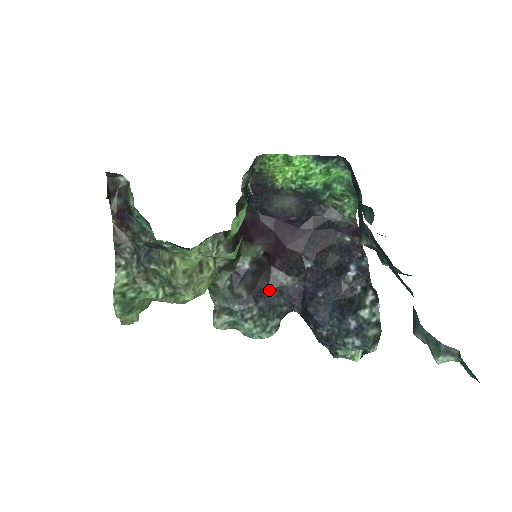
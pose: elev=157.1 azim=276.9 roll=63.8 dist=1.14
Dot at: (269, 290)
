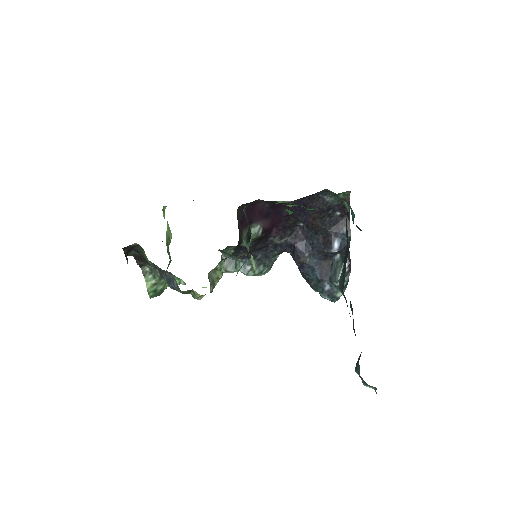
Dot at: (266, 247)
